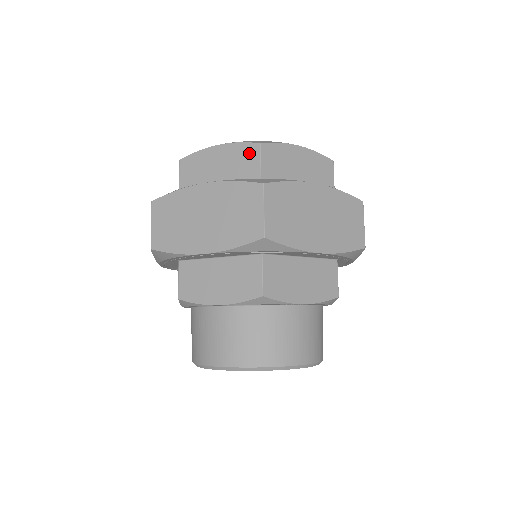
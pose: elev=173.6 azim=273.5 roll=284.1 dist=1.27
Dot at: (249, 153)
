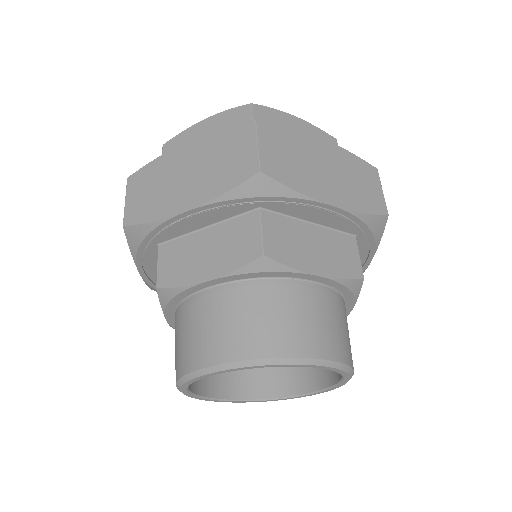
Dot at: (239, 115)
